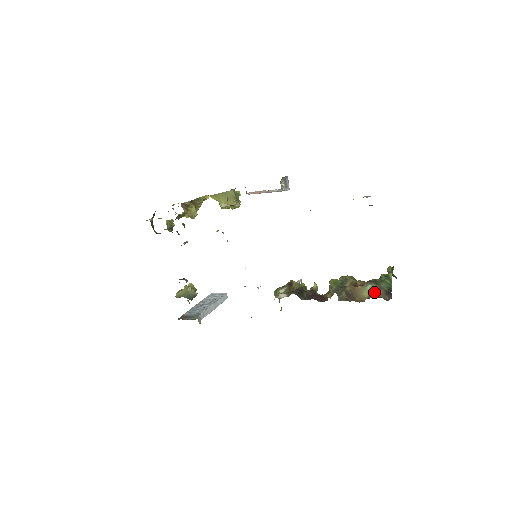
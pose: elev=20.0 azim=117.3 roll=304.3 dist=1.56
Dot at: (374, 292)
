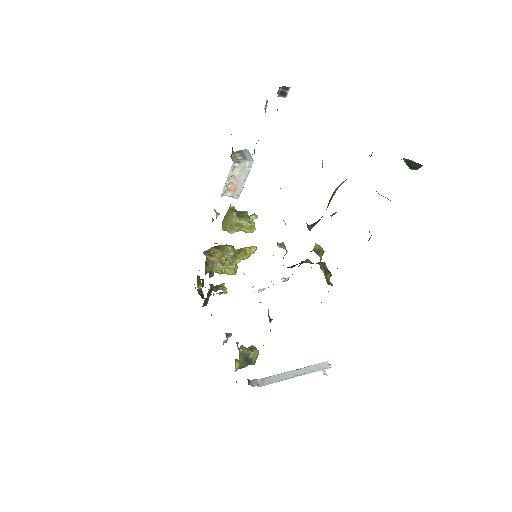
Dot at: (341, 184)
